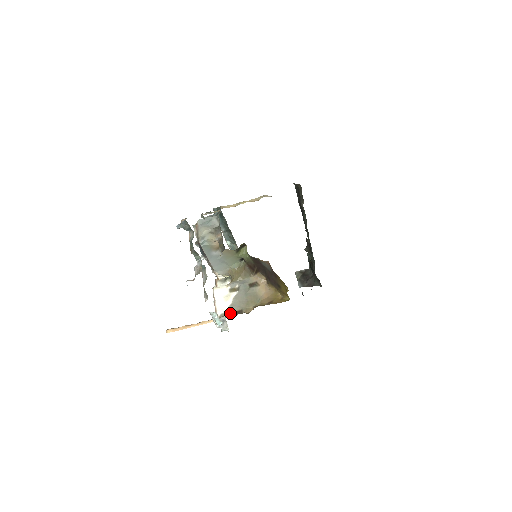
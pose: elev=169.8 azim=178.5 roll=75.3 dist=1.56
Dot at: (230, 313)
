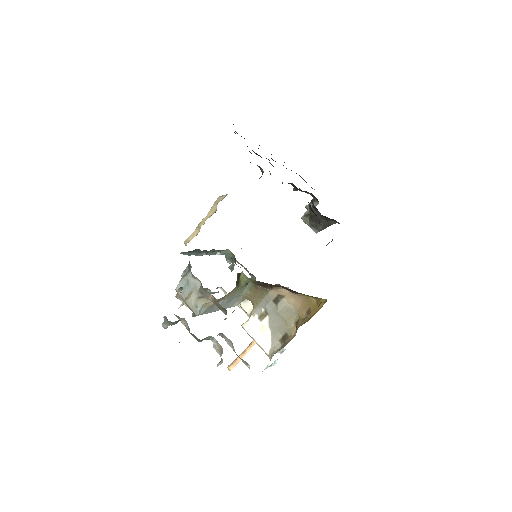
Dot at: (277, 344)
